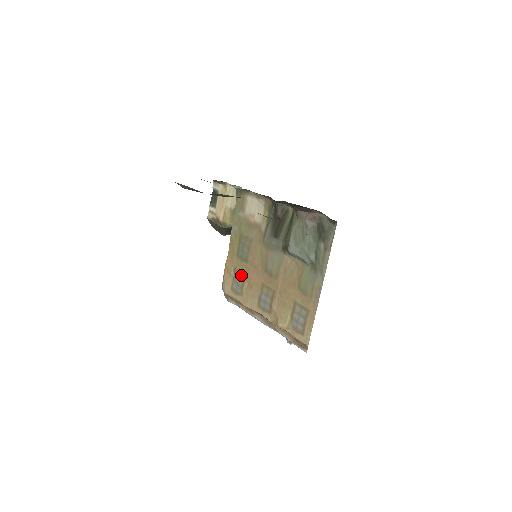
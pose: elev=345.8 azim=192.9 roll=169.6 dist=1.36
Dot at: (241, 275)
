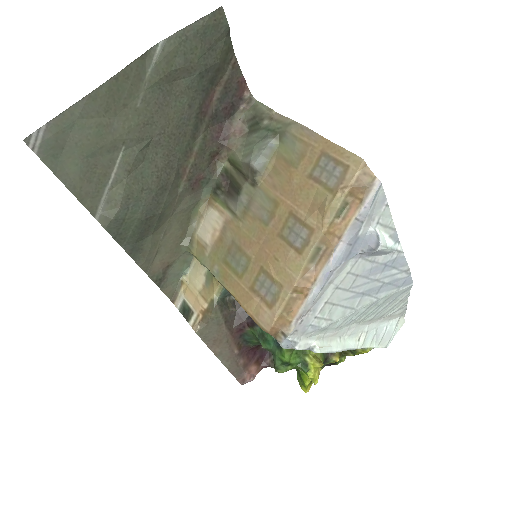
Dot at: (260, 277)
